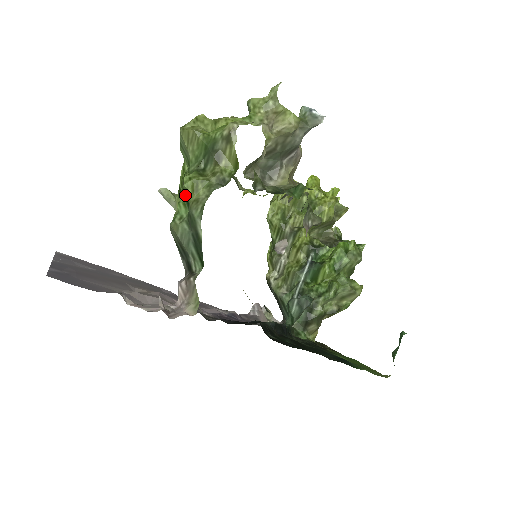
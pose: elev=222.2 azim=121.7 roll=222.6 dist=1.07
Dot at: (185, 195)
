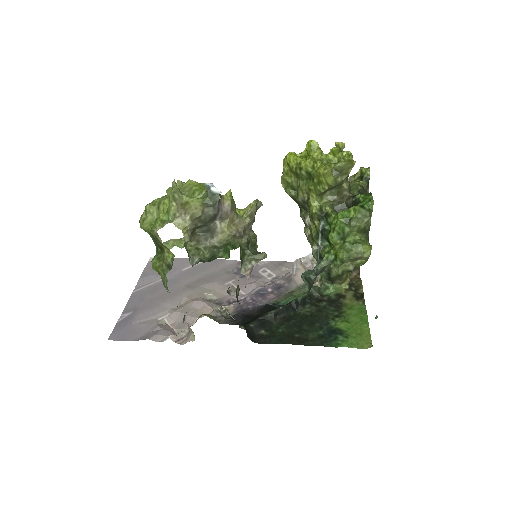
Dot at: occluded
